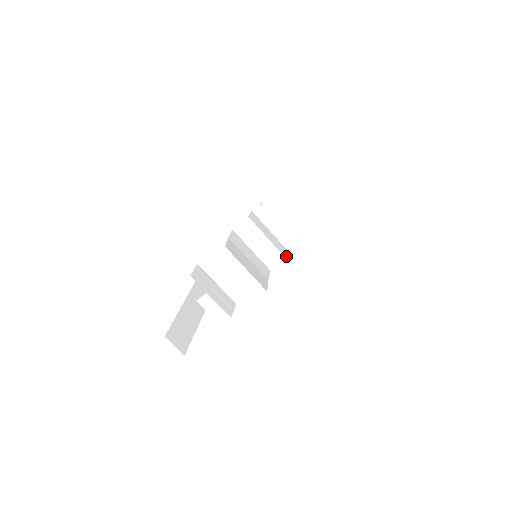
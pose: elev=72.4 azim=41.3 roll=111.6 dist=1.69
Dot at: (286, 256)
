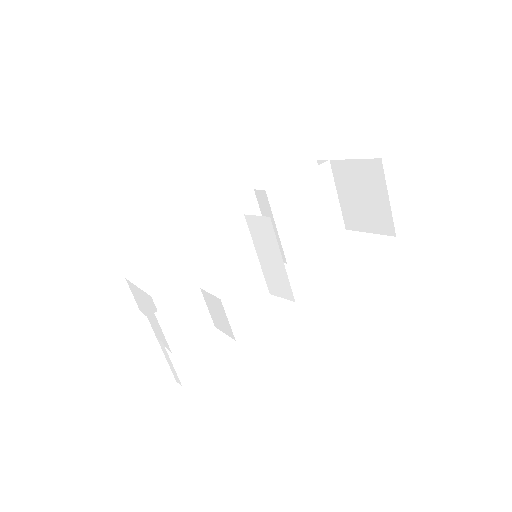
Dot at: occluded
